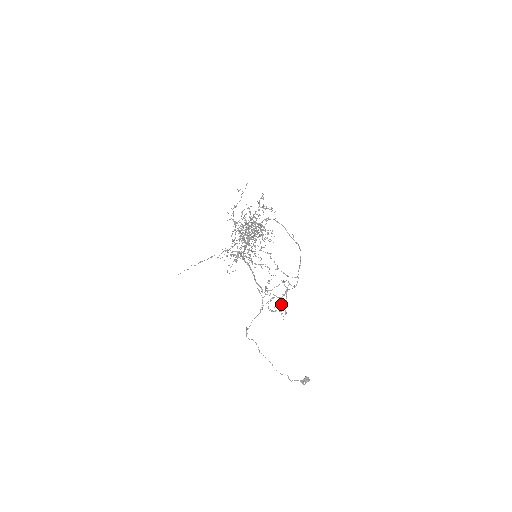
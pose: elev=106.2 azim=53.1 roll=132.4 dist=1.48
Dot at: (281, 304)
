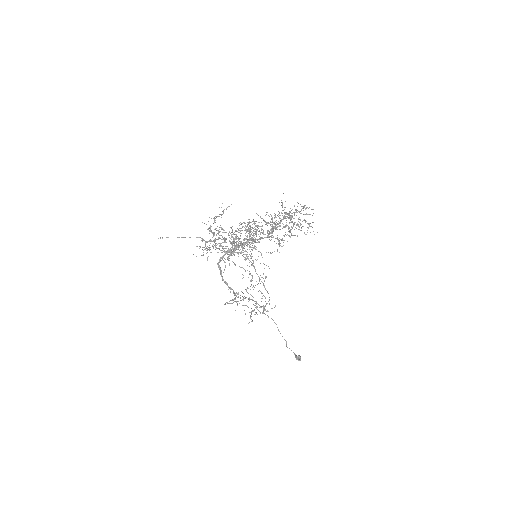
Dot at: occluded
